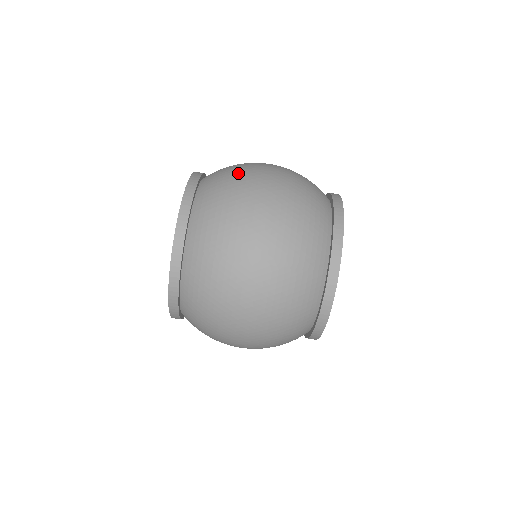
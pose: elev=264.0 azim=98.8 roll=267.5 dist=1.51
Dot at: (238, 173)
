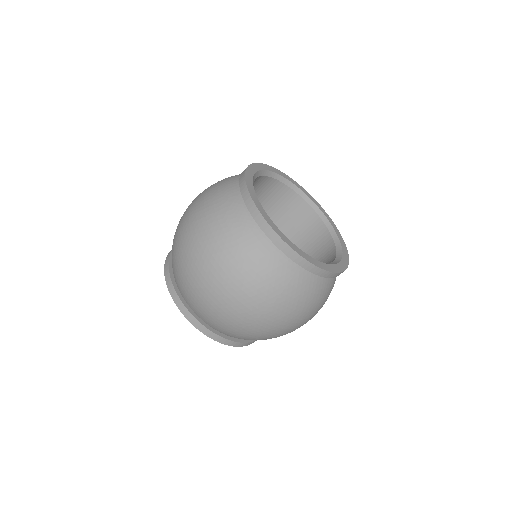
Dot at: (183, 269)
